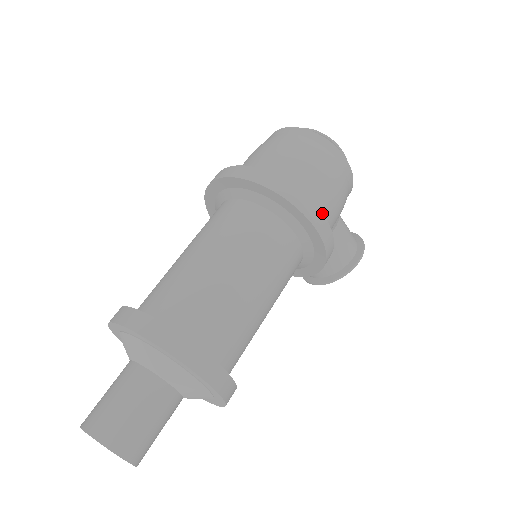
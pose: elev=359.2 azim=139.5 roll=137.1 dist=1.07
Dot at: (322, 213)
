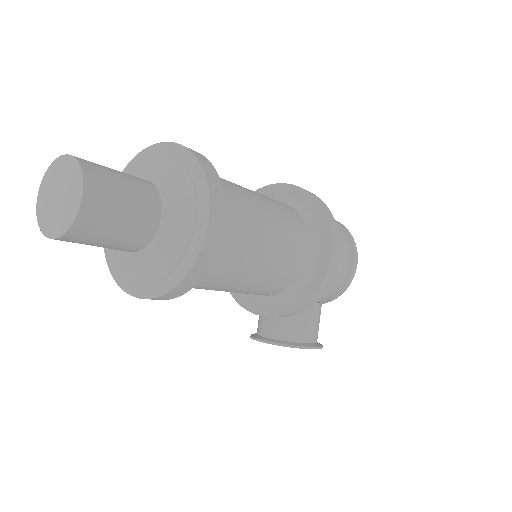
Dot at: occluded
